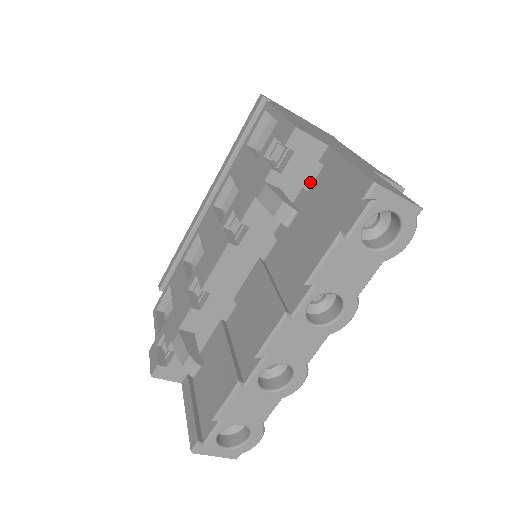
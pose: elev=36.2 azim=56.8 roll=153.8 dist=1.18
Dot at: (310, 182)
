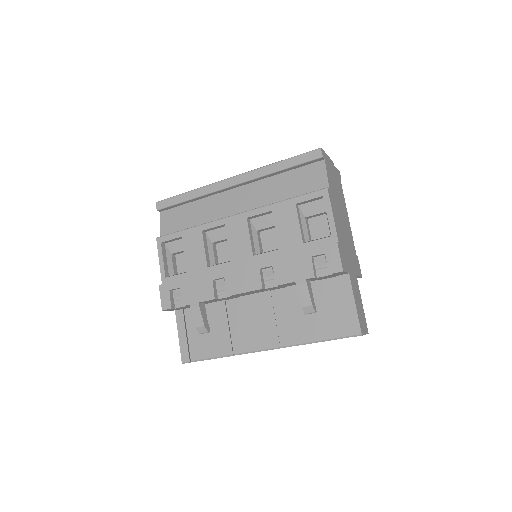
Dot at: (326, 278)
